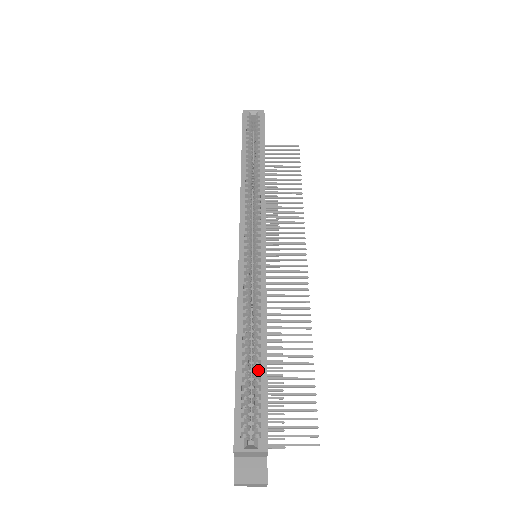
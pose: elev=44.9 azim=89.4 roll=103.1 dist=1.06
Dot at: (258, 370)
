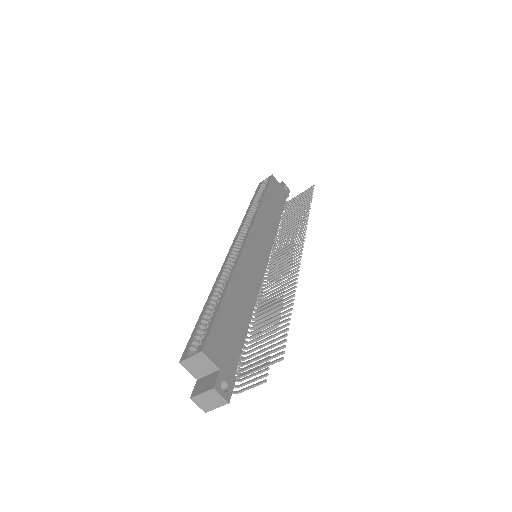
Dot at: occluded
